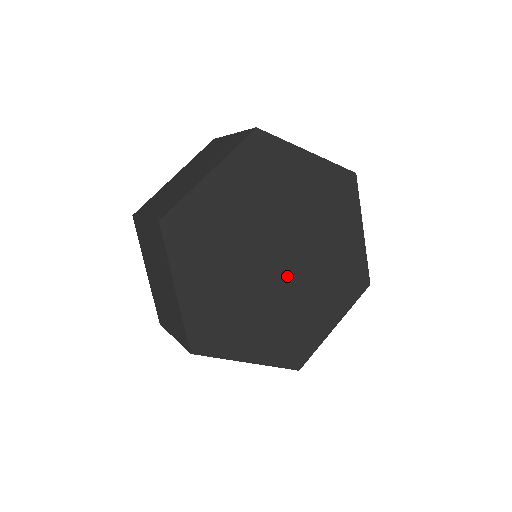
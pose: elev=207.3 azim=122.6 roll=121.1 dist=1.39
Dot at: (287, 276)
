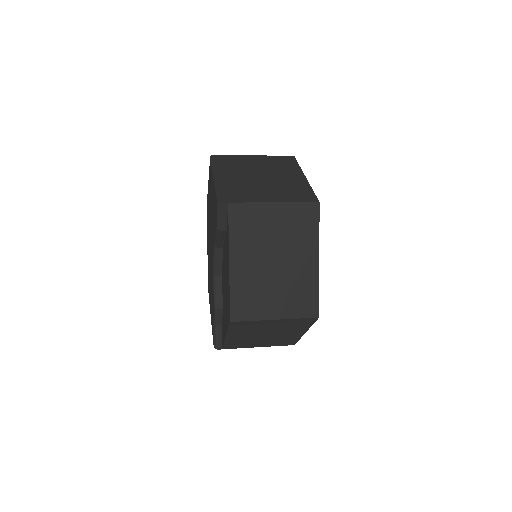
Dot at: occluded
